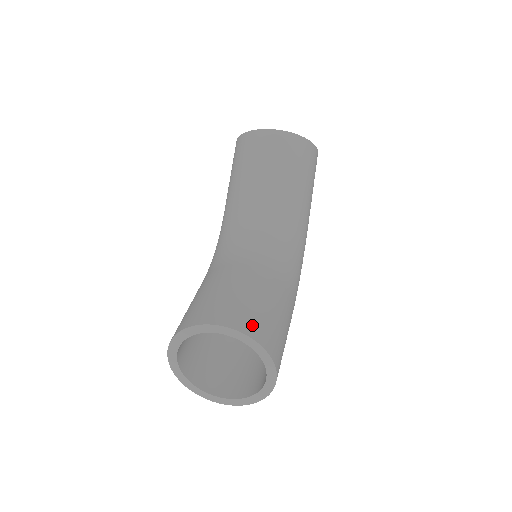
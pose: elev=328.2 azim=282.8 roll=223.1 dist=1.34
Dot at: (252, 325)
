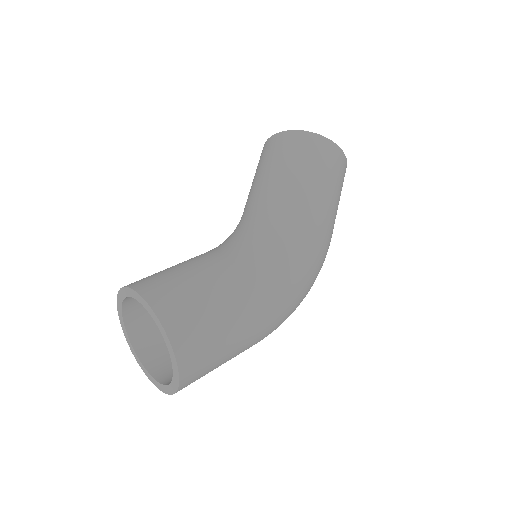
Dot at: (150, 285)
